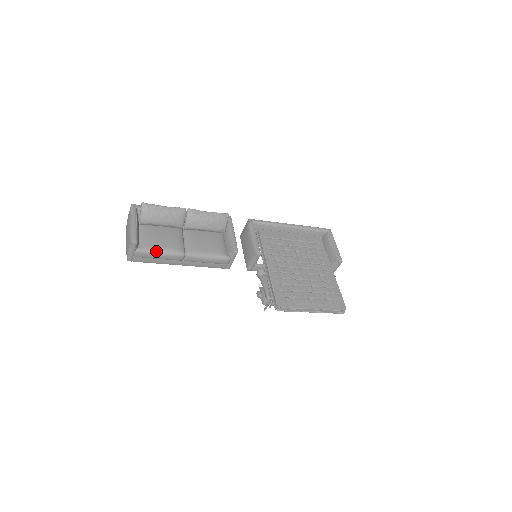
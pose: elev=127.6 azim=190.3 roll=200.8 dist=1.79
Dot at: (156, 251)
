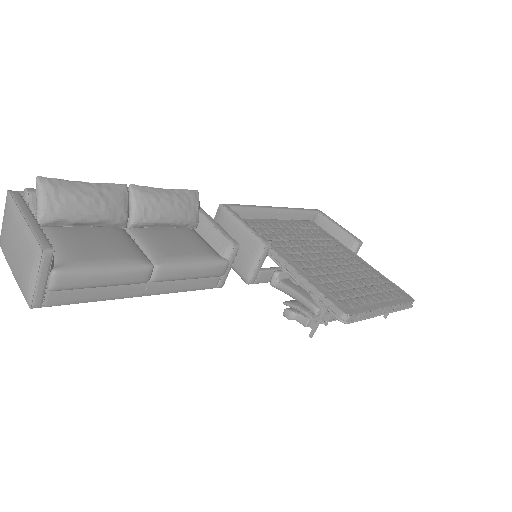
Dot at: (97, 267)
